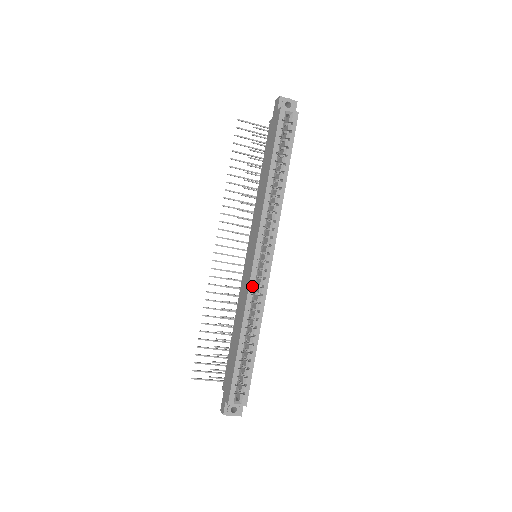
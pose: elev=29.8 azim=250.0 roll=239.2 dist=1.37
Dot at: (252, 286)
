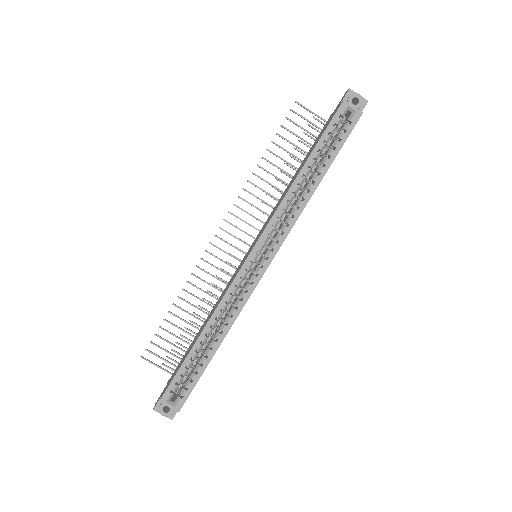
Dot at: (234, 286)
